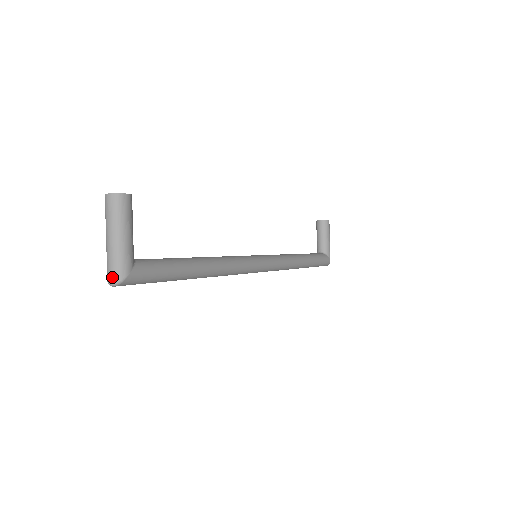
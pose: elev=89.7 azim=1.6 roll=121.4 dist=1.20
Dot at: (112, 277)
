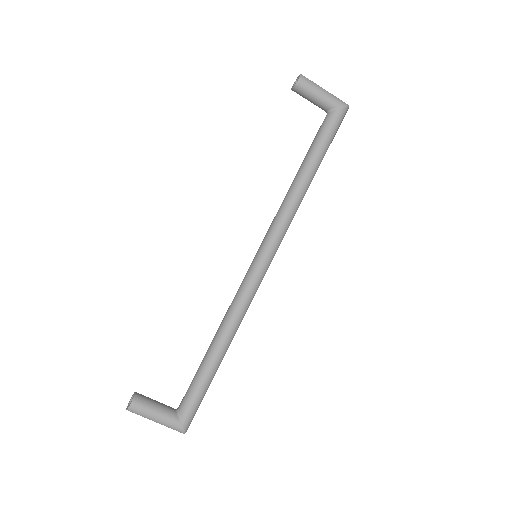
Dot at: occluded
